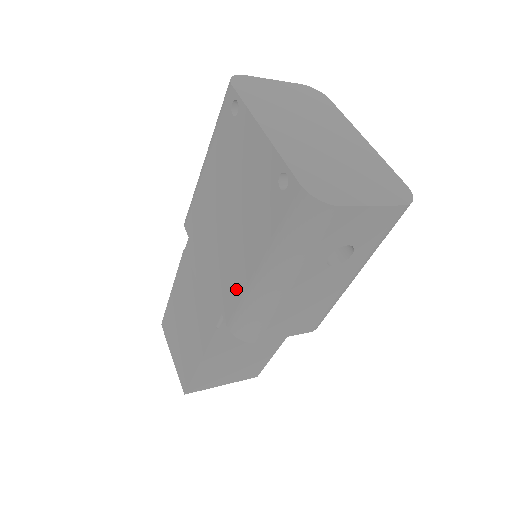
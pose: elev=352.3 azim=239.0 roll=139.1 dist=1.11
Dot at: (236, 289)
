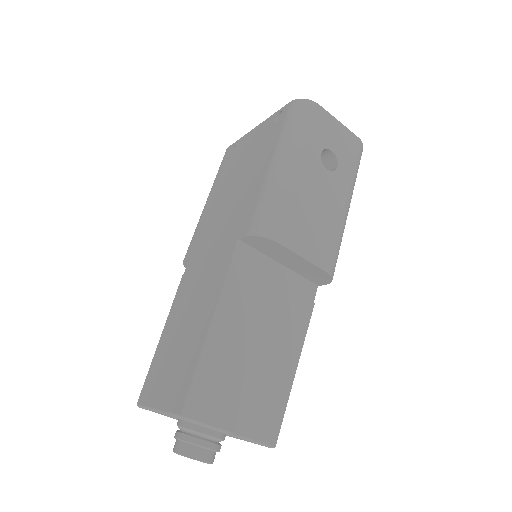
Dot at: (251, 202)
